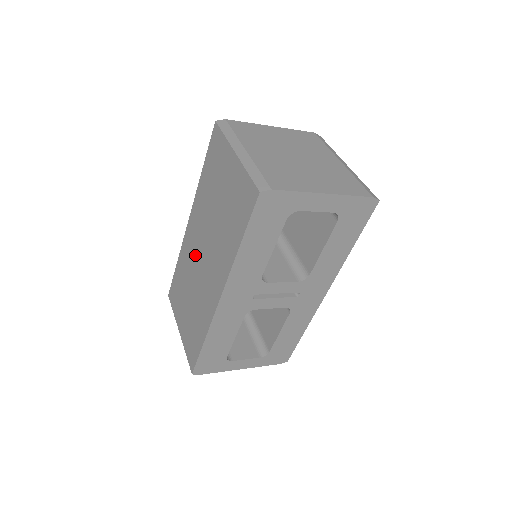
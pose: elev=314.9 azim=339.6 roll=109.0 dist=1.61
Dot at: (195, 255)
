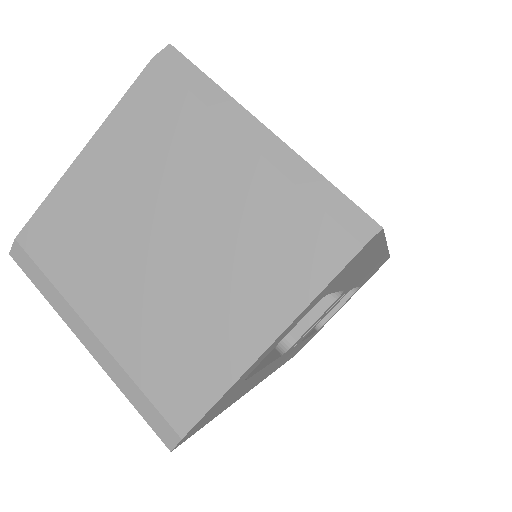
Dot at: occluded
